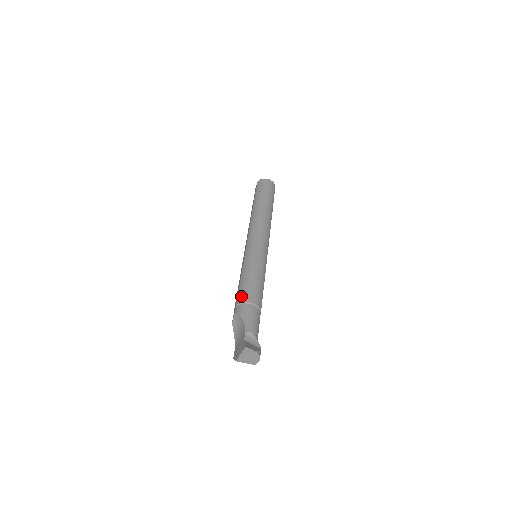
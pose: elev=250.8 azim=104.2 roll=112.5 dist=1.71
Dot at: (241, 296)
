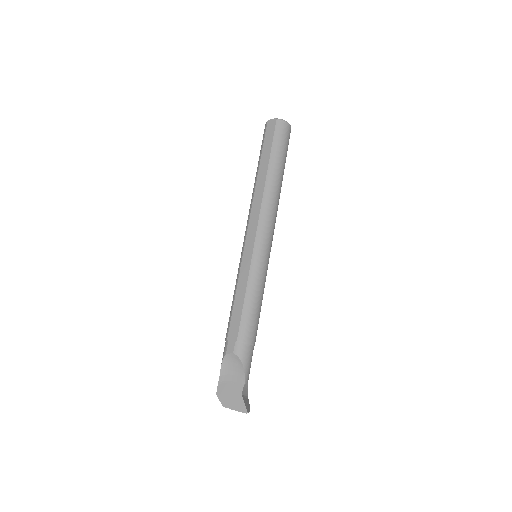
Dot at: (245, 332)
